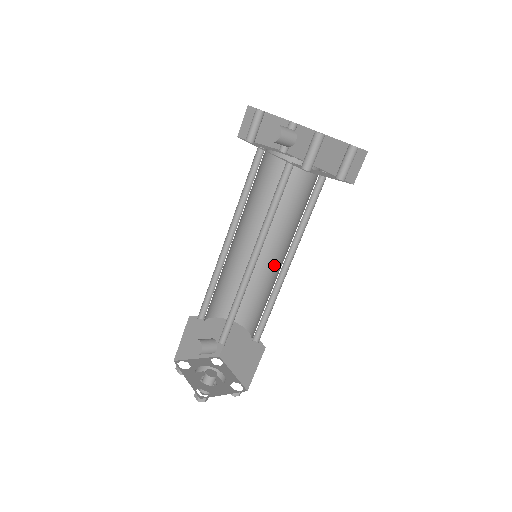
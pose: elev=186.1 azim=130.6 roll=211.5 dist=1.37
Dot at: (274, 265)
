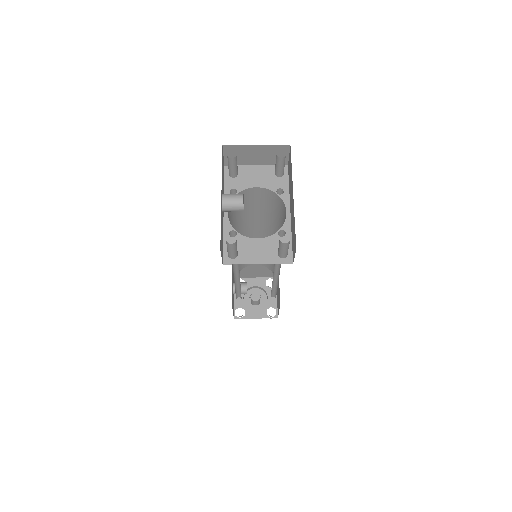
Dot at: occluded
